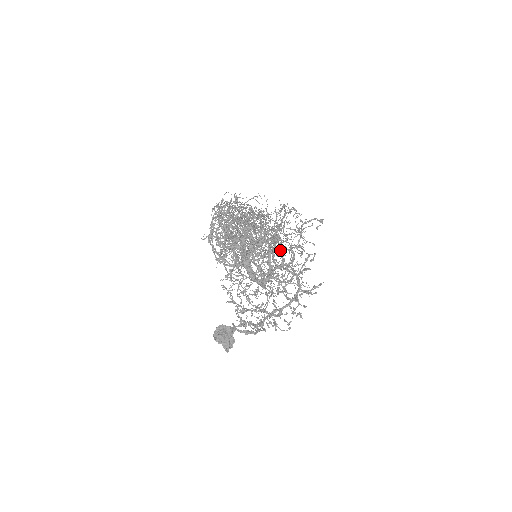
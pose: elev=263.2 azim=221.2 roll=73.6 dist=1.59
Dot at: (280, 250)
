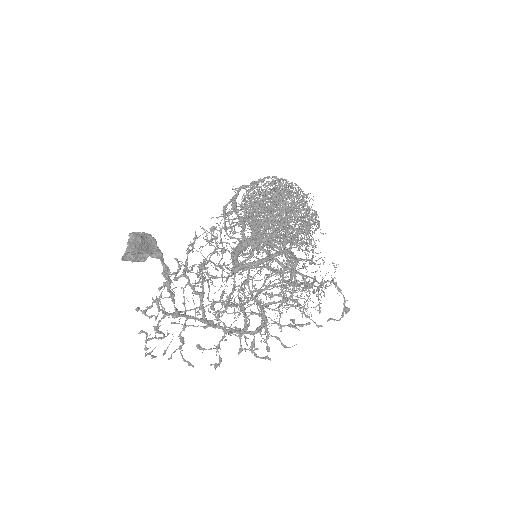
Dot at: (284, 277)
